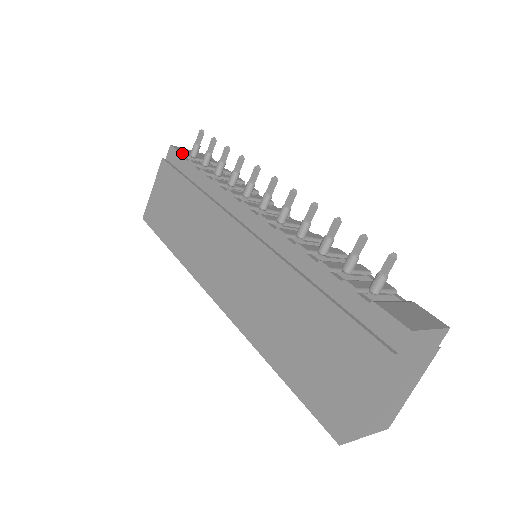
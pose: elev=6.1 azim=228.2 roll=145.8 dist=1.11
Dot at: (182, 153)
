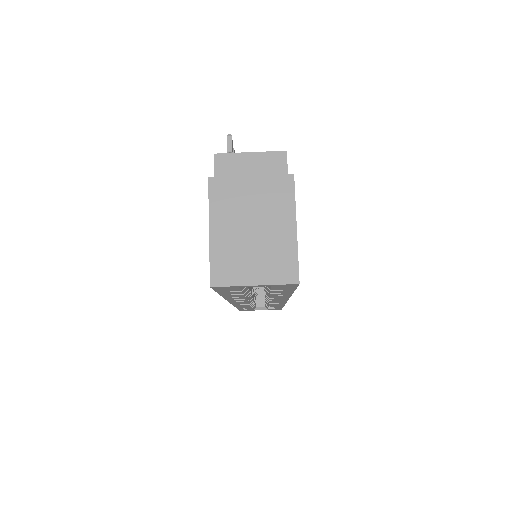
Dot at: occluded
